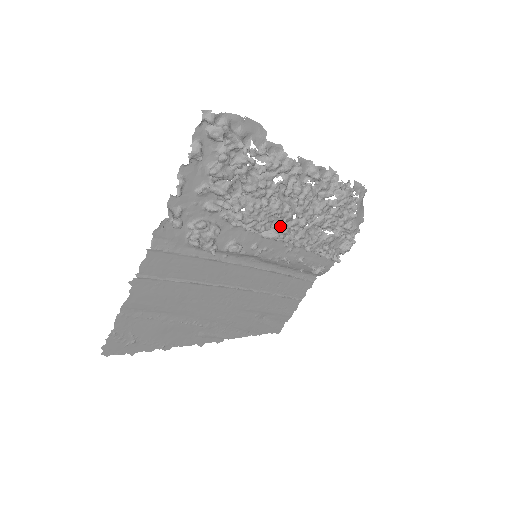
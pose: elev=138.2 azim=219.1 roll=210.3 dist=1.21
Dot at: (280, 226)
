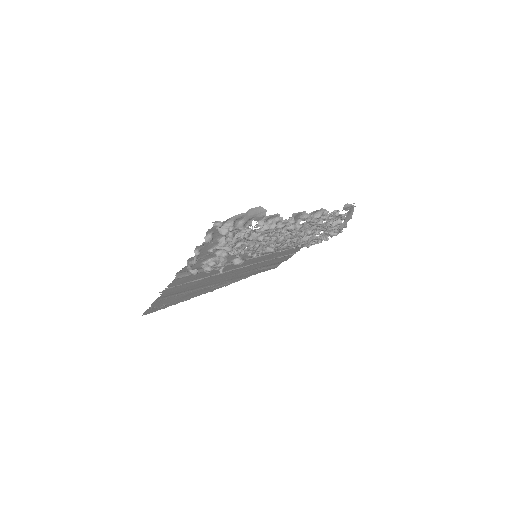
Dot at: (276, 244)
